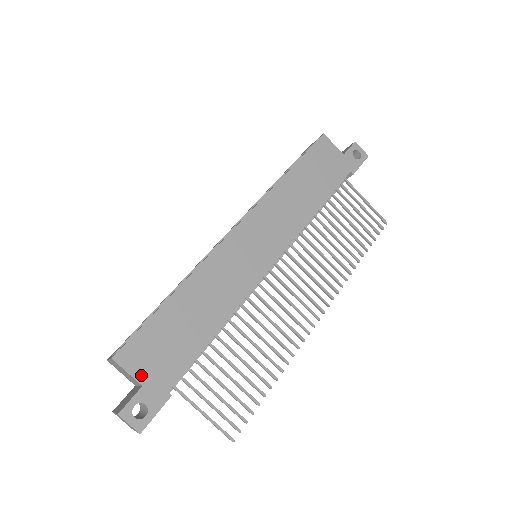
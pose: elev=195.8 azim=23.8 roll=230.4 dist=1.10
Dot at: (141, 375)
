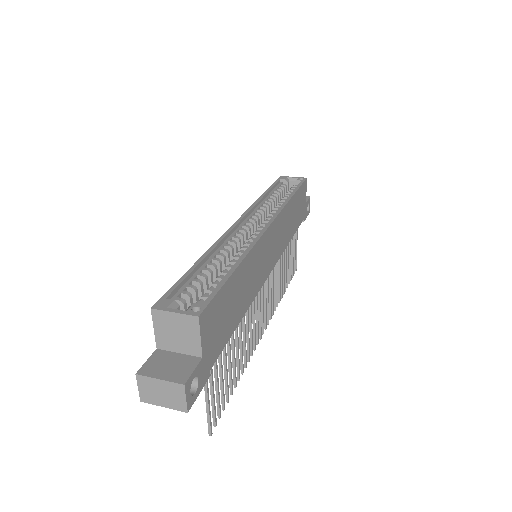
Dot at: (205, 345)
